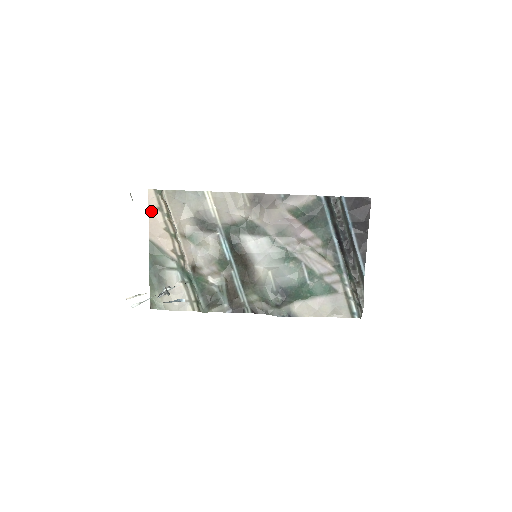
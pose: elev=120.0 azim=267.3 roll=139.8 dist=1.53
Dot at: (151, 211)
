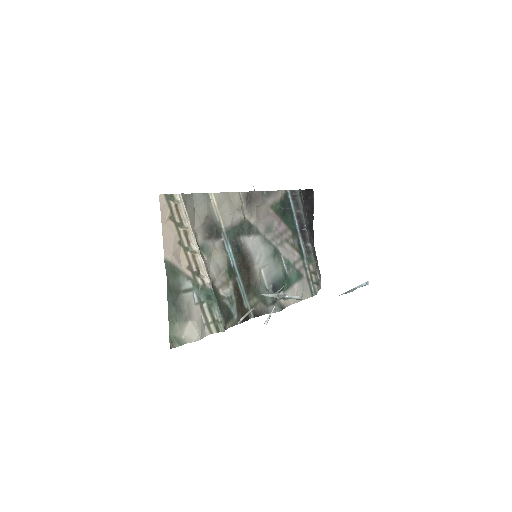
Dot at: (164, 222)
